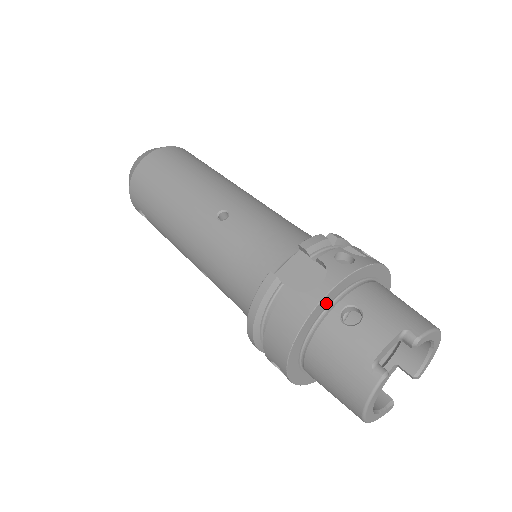
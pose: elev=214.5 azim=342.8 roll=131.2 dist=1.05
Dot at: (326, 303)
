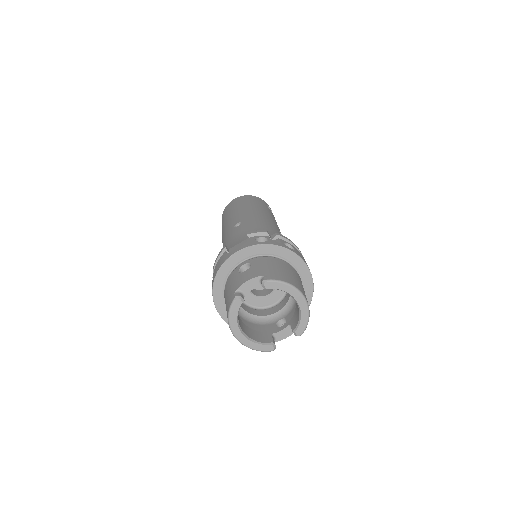
Dot at: (236, 260)
